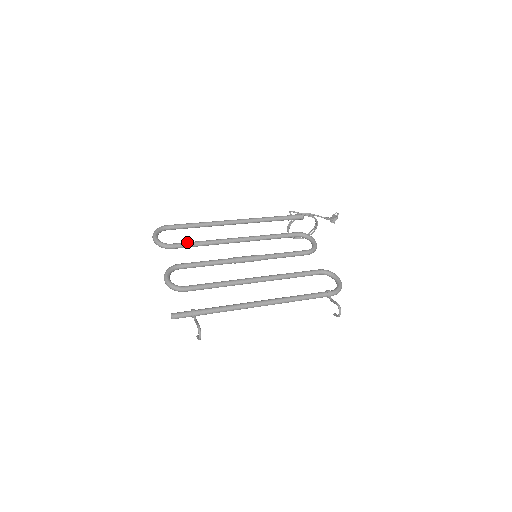
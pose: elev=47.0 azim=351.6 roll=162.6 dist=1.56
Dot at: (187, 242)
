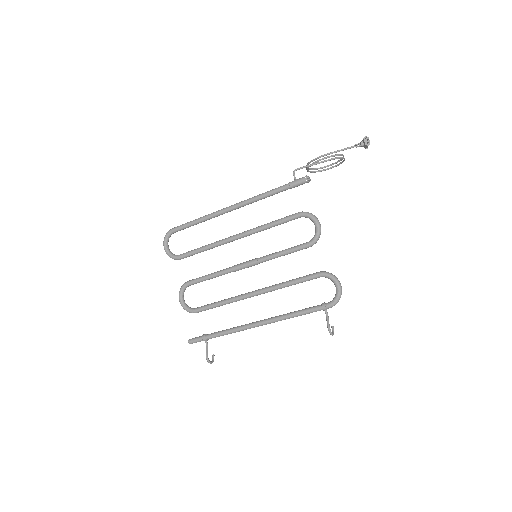
Dot at: (191, 252)
